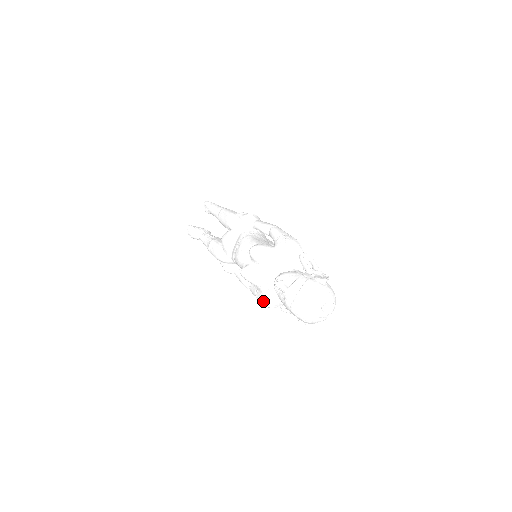
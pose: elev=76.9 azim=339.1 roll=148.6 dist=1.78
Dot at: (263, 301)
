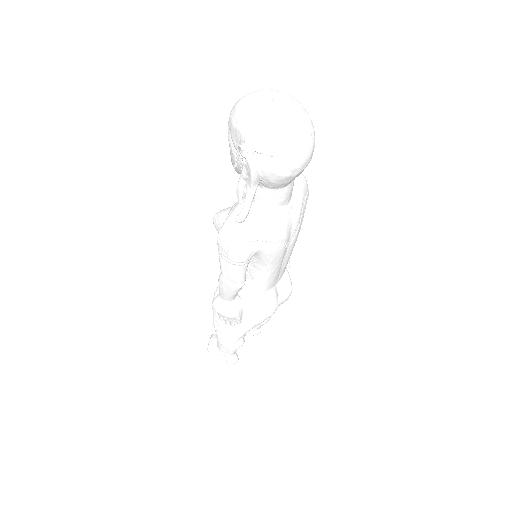
Dot at: (220, 229)
